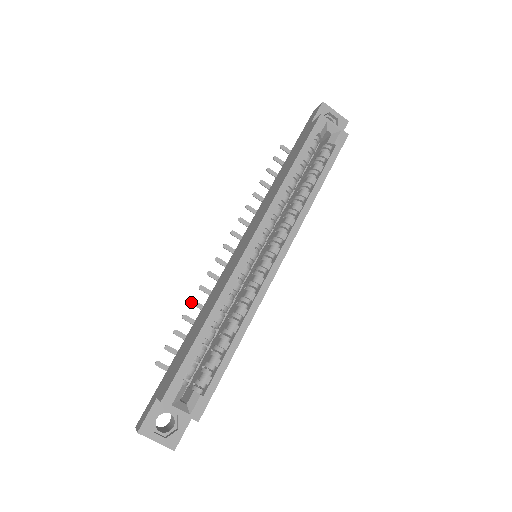
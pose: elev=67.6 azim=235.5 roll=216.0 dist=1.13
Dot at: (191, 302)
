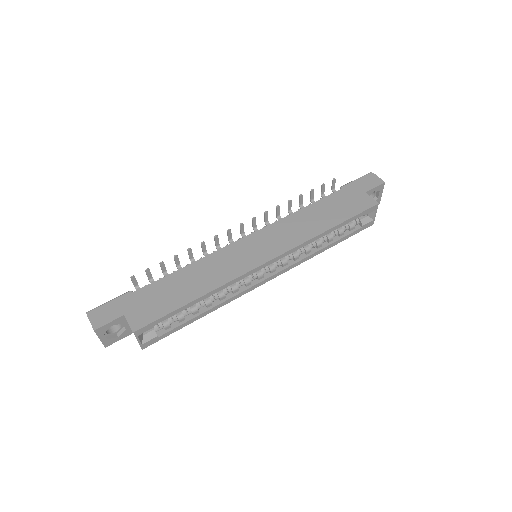
Dot at: (189, 250)
